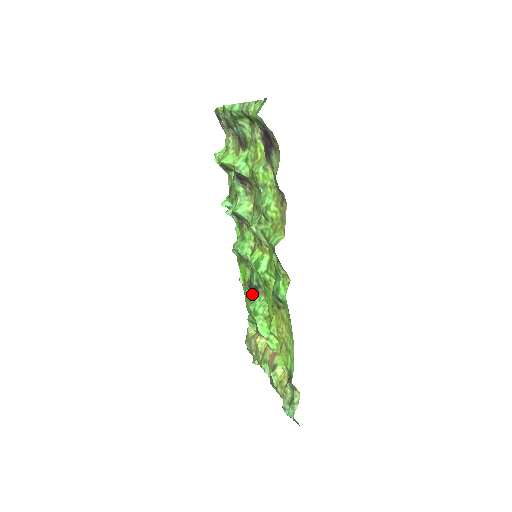
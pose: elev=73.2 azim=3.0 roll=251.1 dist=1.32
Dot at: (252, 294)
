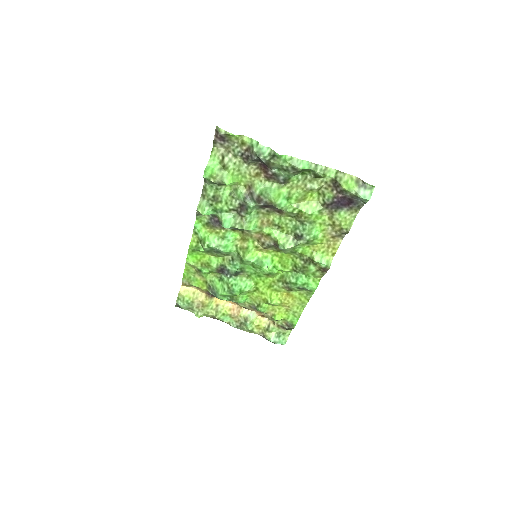
Dot at: (211, 272)
